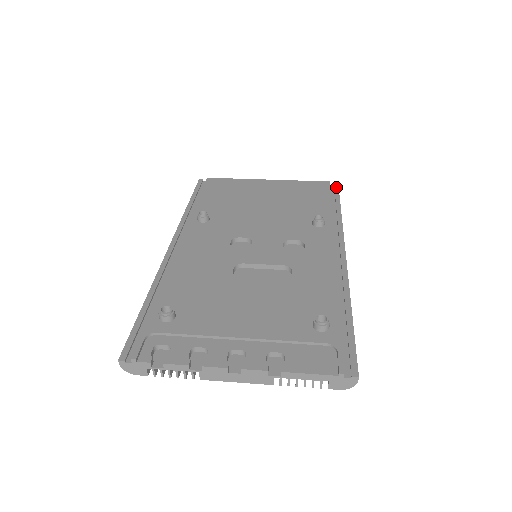
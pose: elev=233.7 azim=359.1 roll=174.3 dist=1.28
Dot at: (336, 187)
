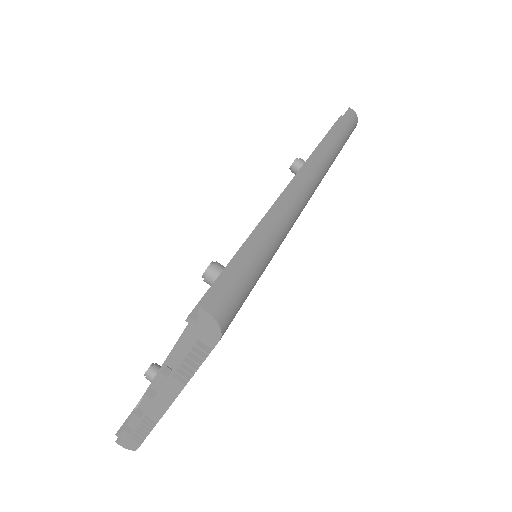
Dot at: occluded
